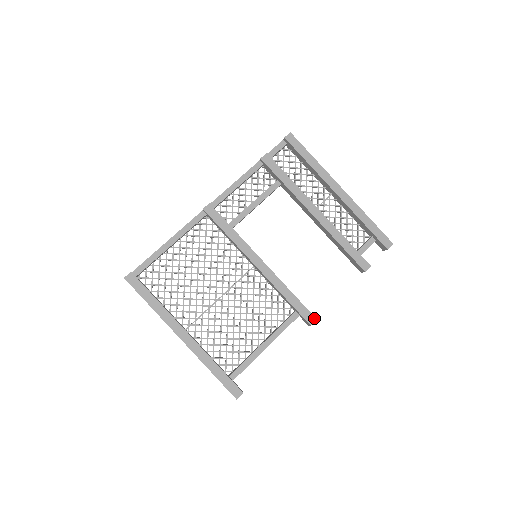
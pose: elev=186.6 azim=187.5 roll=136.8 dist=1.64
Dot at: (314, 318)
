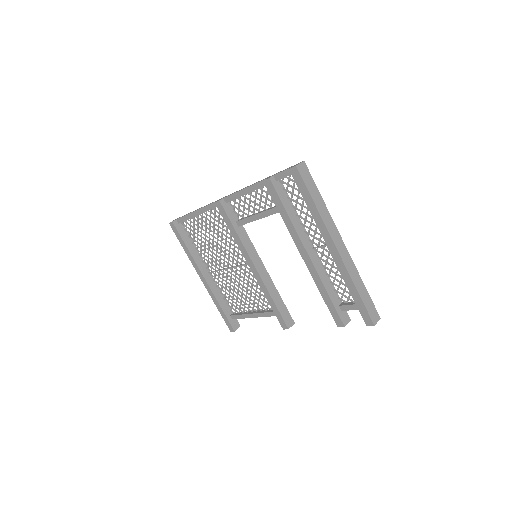
Dot at: (286, 327)
